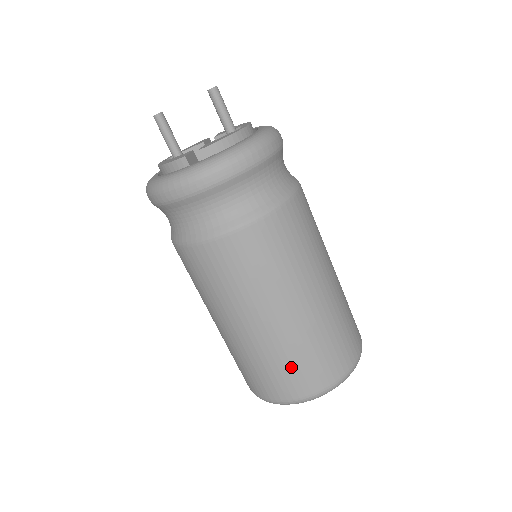
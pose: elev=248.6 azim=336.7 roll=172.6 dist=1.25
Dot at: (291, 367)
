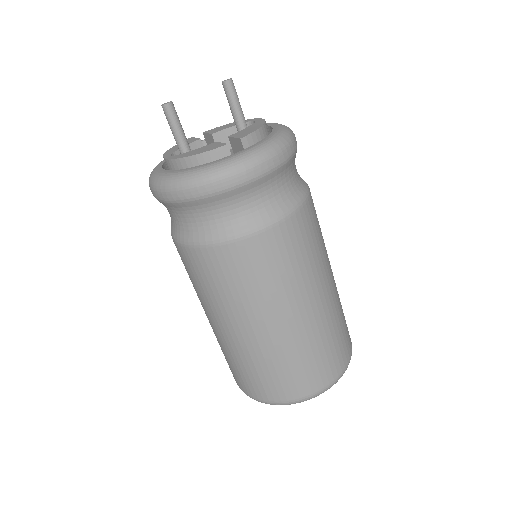
Dot at: (320, 356)
